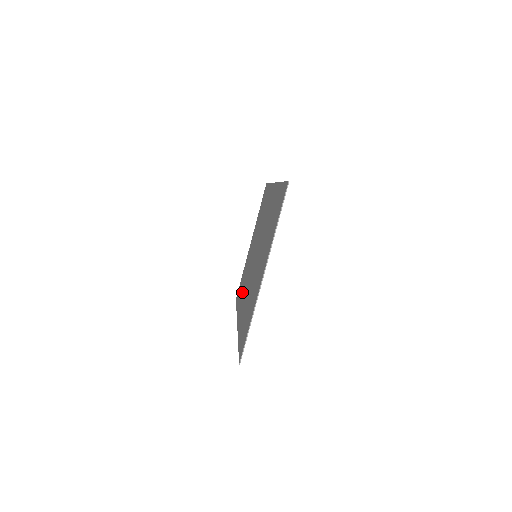
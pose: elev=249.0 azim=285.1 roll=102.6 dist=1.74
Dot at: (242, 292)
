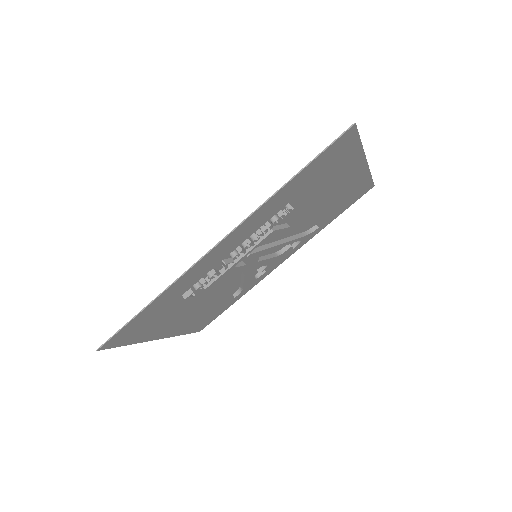
Dot at: (191, 284)
